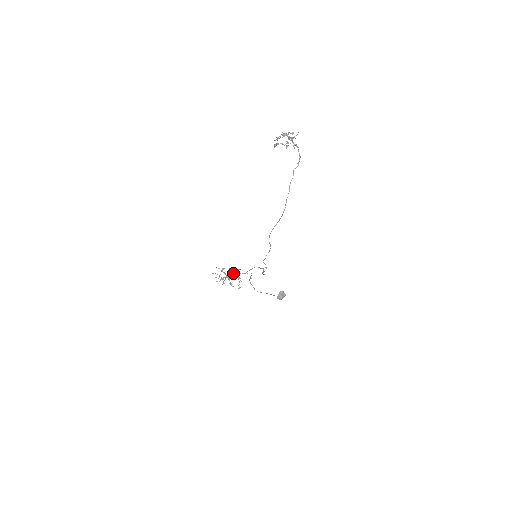
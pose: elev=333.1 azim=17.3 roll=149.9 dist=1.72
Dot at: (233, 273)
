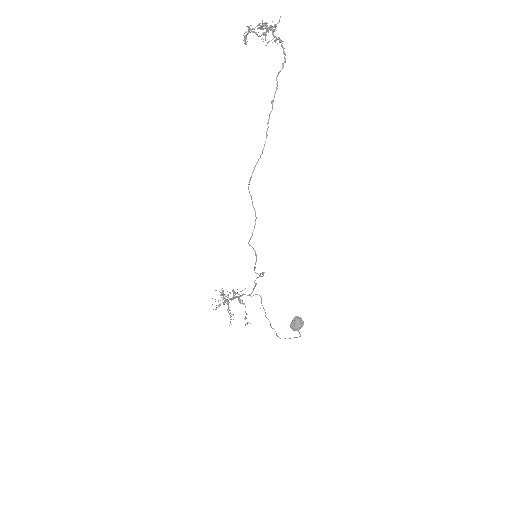
Dot at: (234, 295)
